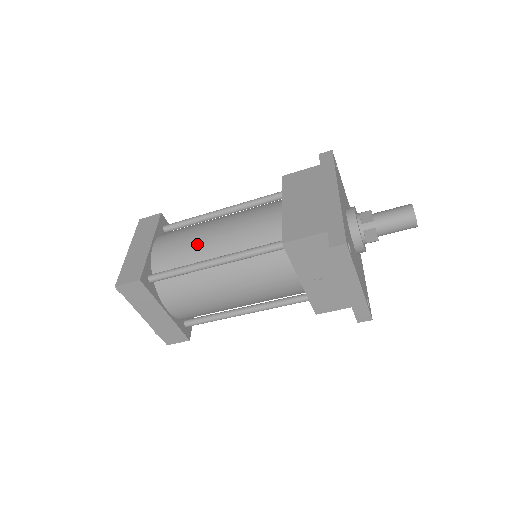
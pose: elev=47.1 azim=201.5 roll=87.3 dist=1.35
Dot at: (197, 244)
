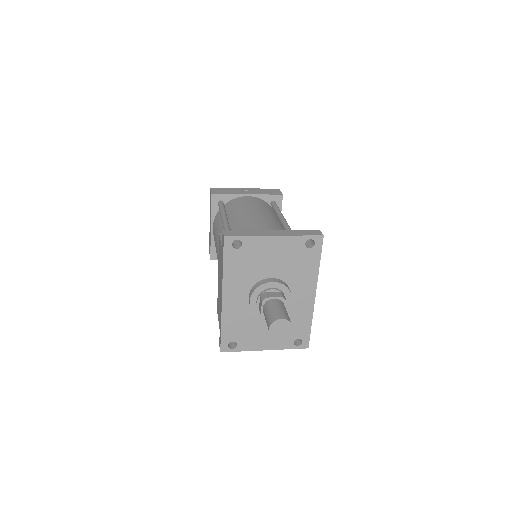
Dot at: occluded
